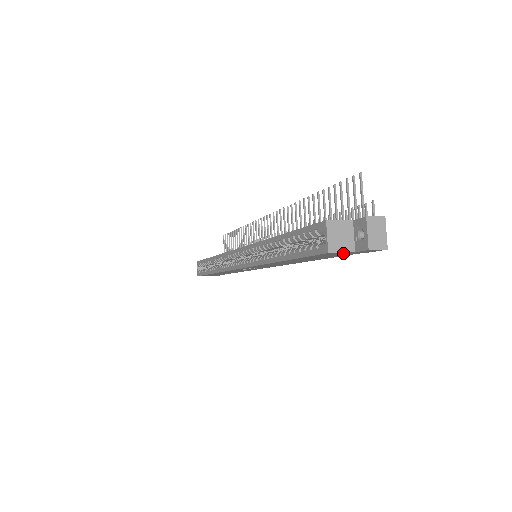
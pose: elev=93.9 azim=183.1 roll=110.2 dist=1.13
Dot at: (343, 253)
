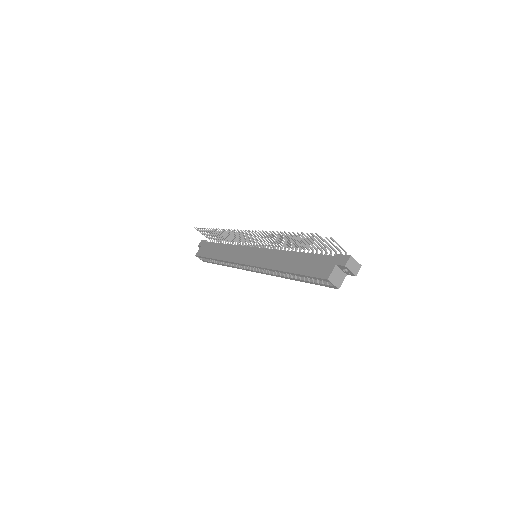
Dot at: occluded
